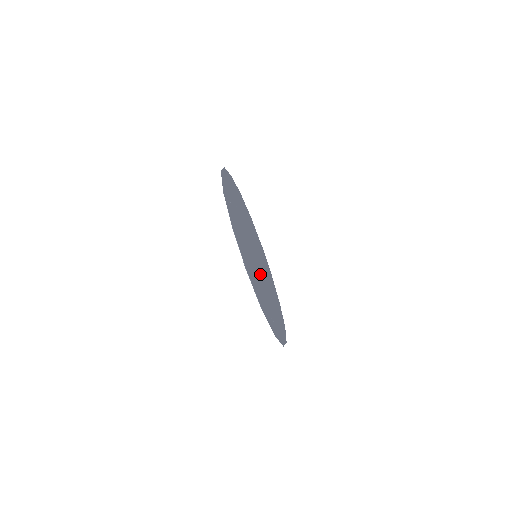
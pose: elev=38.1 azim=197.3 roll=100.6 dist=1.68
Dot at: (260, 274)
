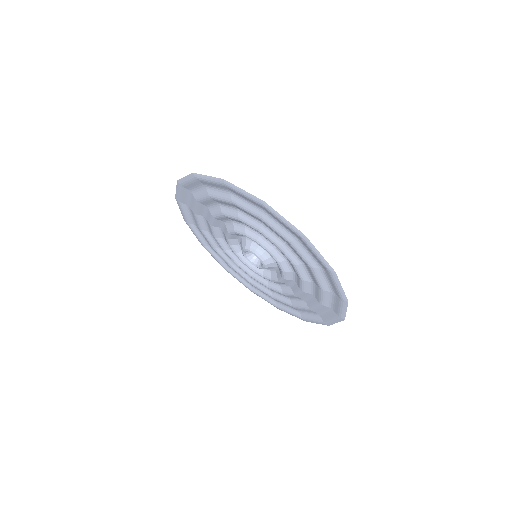
Dot at: occluded
